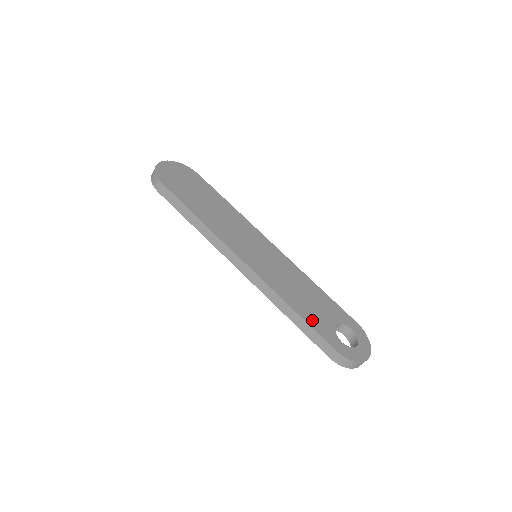
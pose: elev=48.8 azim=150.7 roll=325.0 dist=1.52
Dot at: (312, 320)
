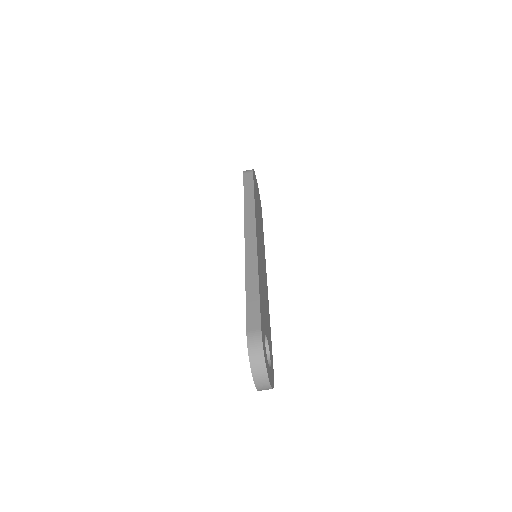
Dot at: (261, 302)
